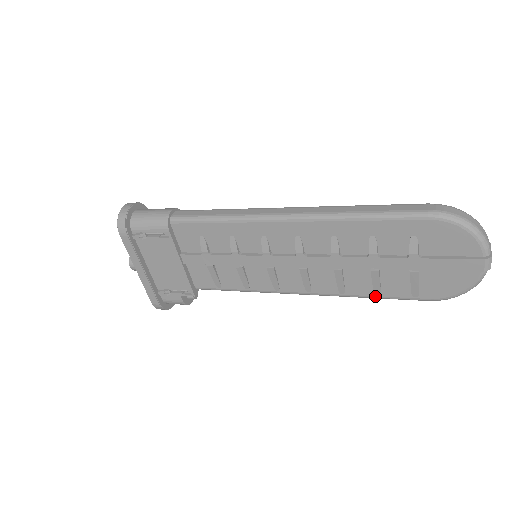
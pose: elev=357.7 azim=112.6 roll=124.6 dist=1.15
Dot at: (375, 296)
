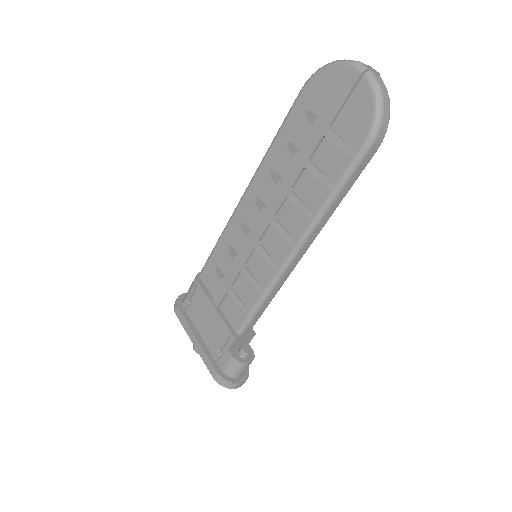
Dot at: (331, 190)
